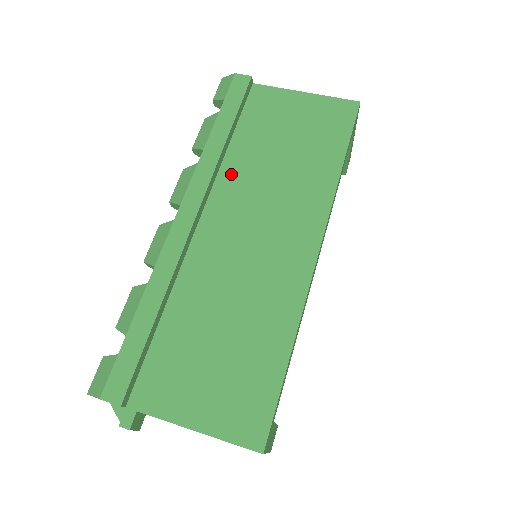
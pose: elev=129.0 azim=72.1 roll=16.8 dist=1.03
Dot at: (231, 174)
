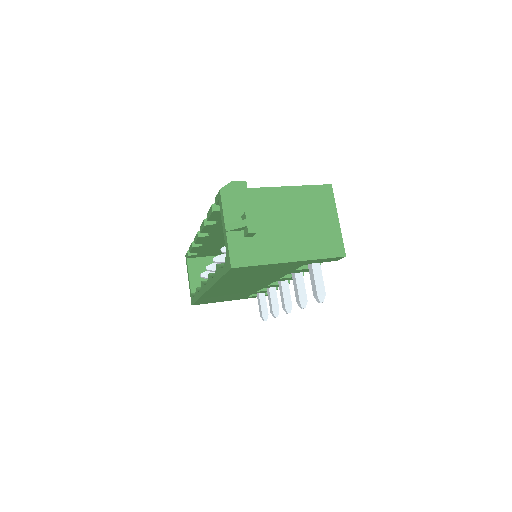
Dot at: occluded
